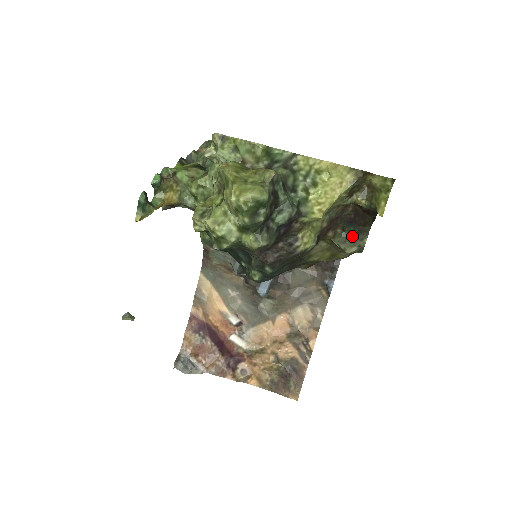
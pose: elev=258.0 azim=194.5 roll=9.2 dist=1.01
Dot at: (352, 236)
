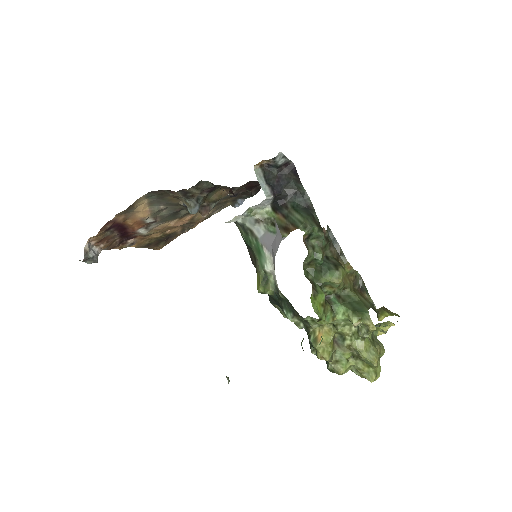
Dot at: occluded
